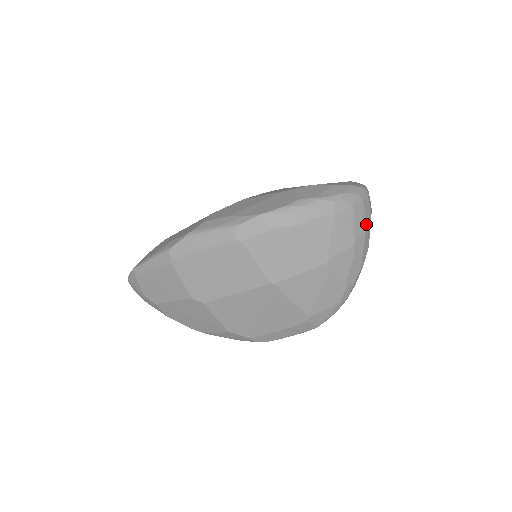
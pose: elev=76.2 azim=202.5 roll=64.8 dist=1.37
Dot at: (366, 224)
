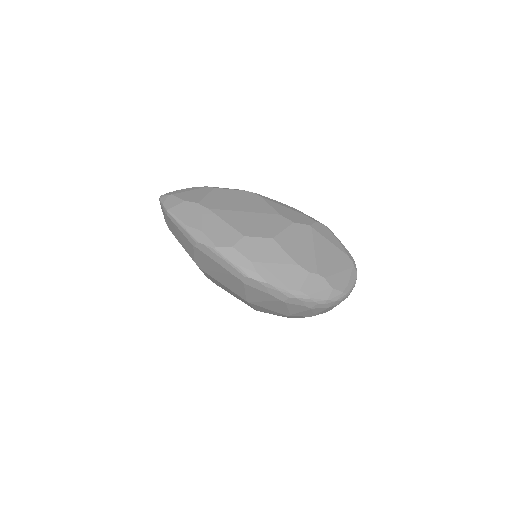
Dot at: occluded
